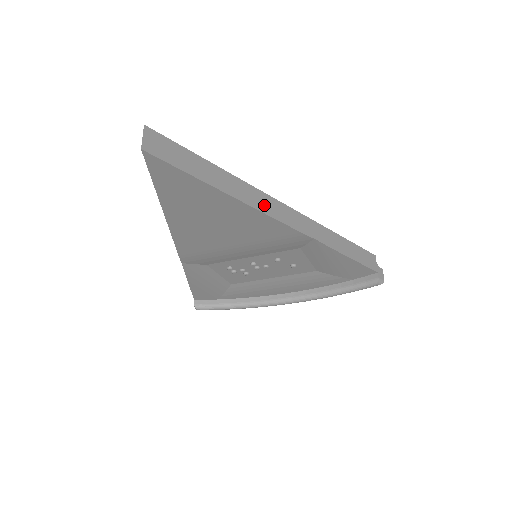
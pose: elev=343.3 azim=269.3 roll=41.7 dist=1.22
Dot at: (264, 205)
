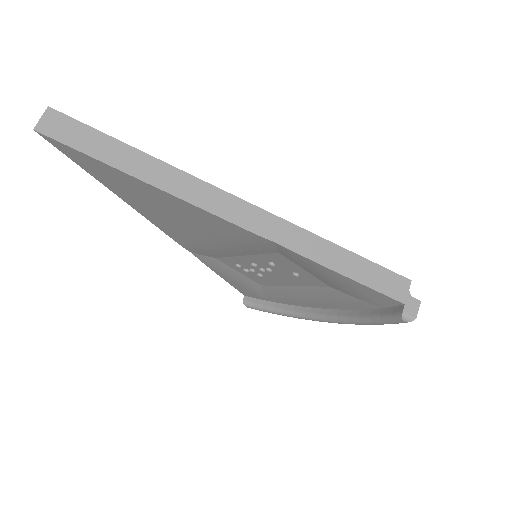
Dot at: (195, 194)
